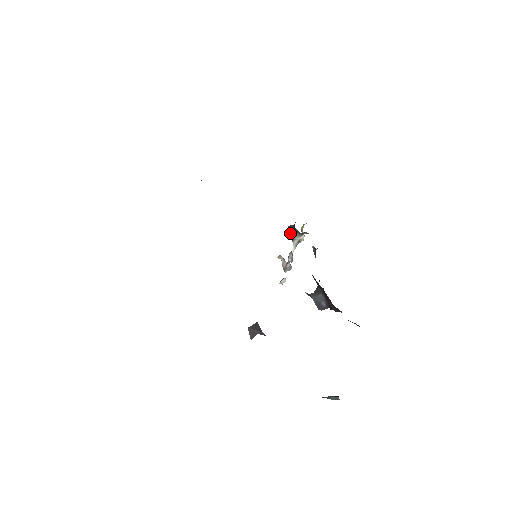
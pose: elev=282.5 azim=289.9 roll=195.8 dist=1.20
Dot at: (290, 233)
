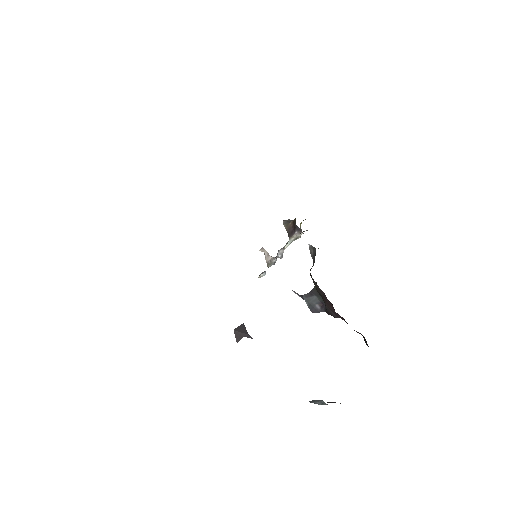
Dot at: (287, 229)
